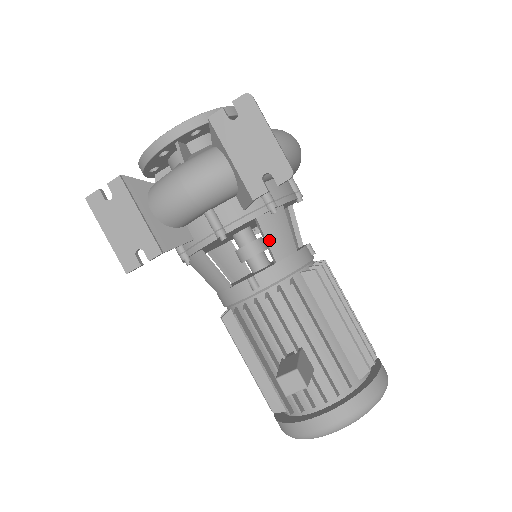
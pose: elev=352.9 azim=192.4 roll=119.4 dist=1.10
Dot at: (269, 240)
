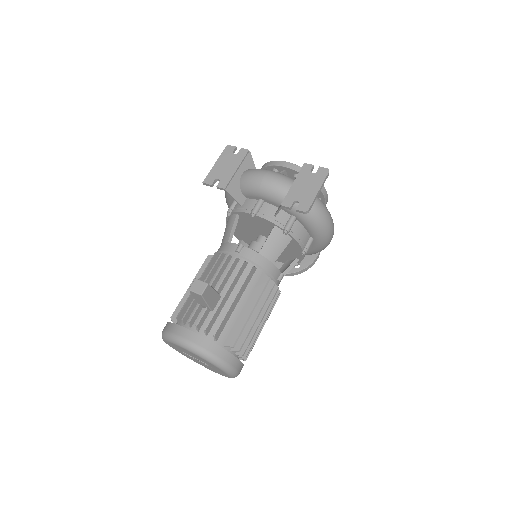
Dot at: (268, 241)
